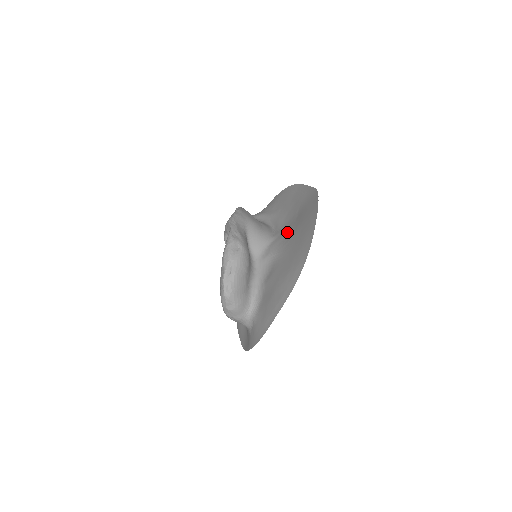
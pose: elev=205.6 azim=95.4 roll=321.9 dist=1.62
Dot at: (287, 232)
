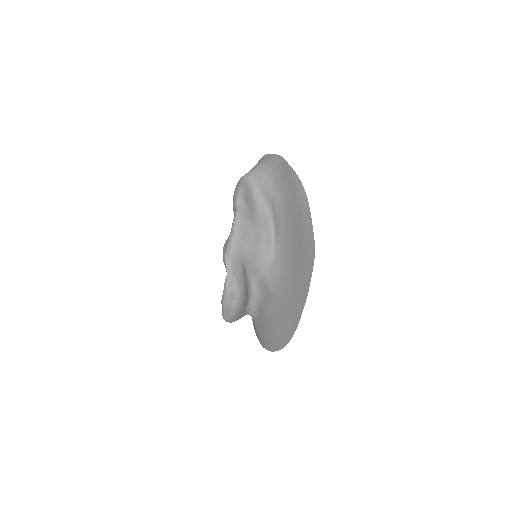
Dot at: (283, 267)
